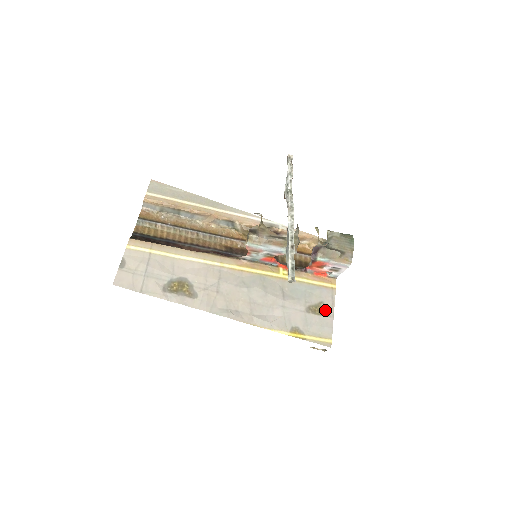
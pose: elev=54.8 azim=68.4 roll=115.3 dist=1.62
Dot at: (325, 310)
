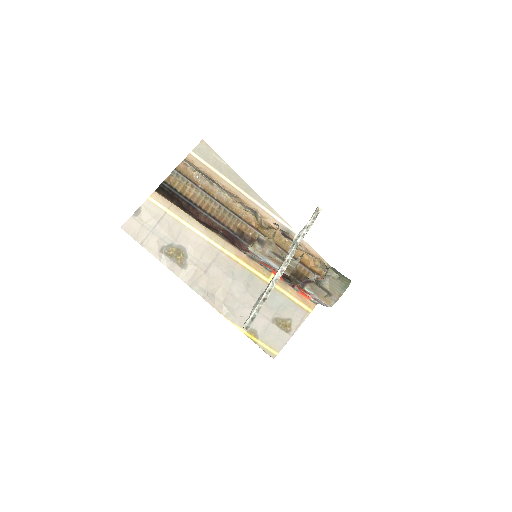
Dot at: (289, 327)
